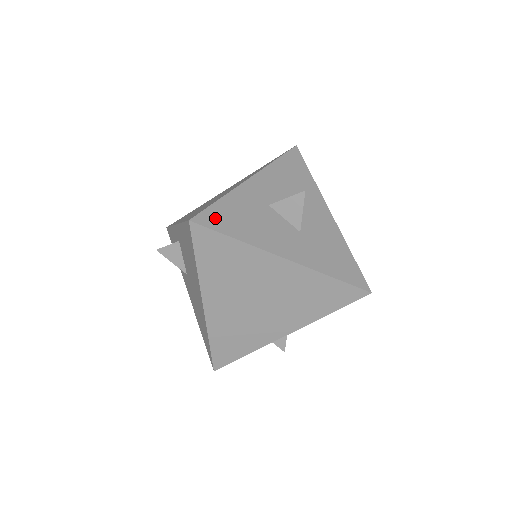
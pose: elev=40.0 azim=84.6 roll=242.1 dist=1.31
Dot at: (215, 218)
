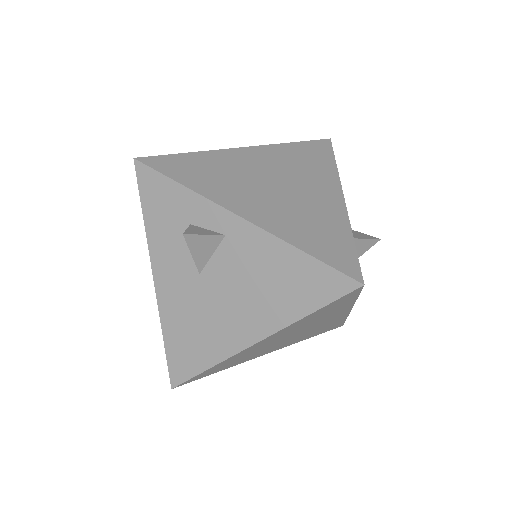
Dot at: occluded
